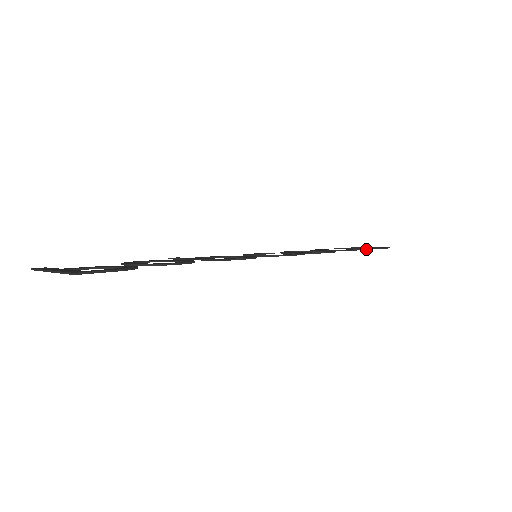
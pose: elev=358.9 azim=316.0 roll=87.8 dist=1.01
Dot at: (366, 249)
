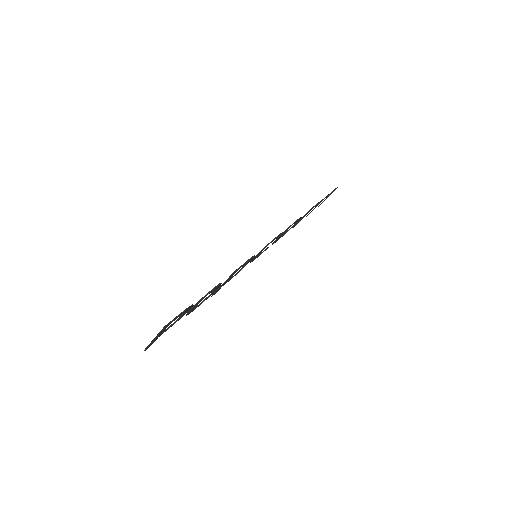
Dot at: (321, 200)
